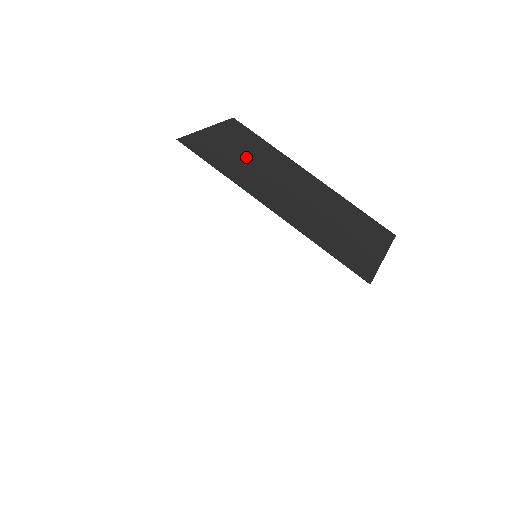
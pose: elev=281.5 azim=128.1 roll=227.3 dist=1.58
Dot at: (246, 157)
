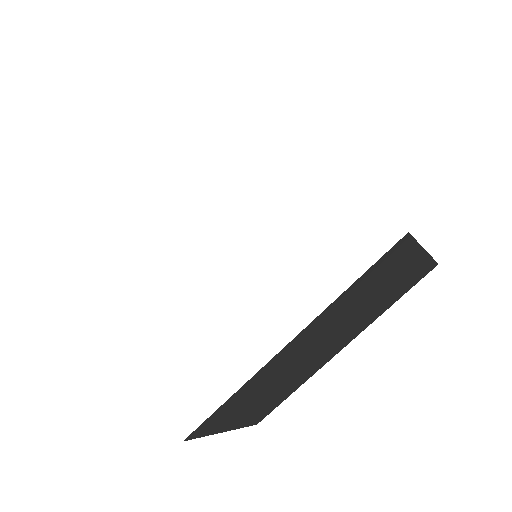
Dot at: occluded
